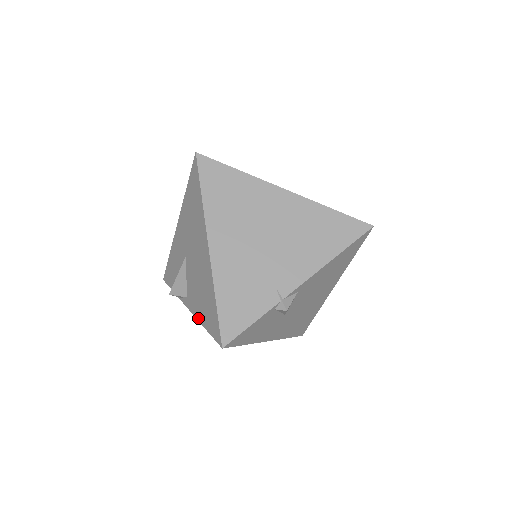
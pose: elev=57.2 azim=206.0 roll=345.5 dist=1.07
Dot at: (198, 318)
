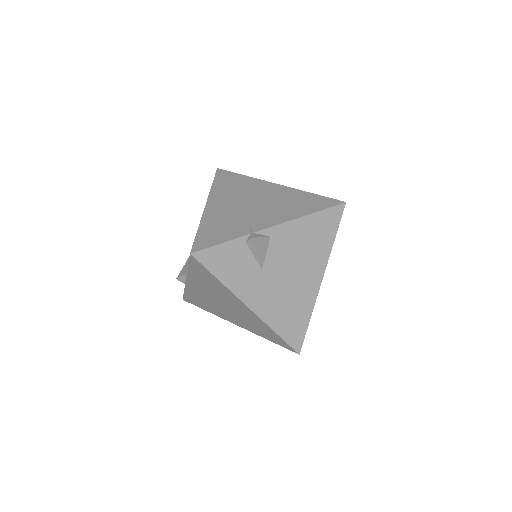
Dot at: (187, 270)
